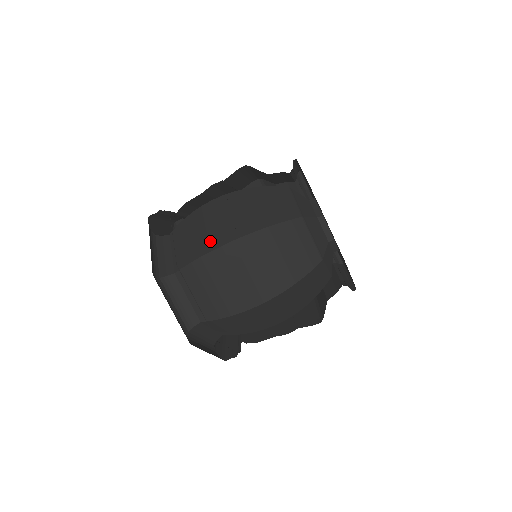
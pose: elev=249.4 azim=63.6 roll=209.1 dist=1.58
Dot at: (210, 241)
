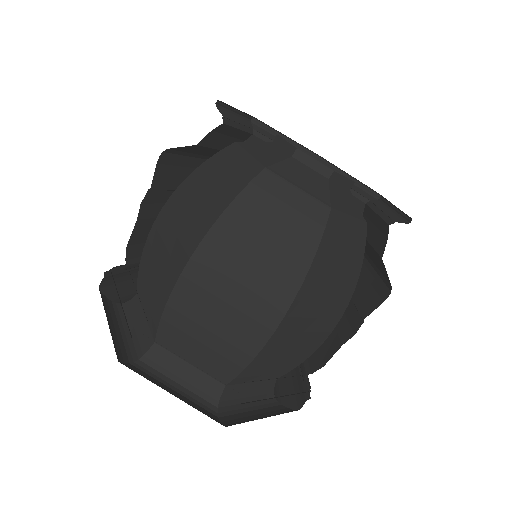
Dot at: occluded
